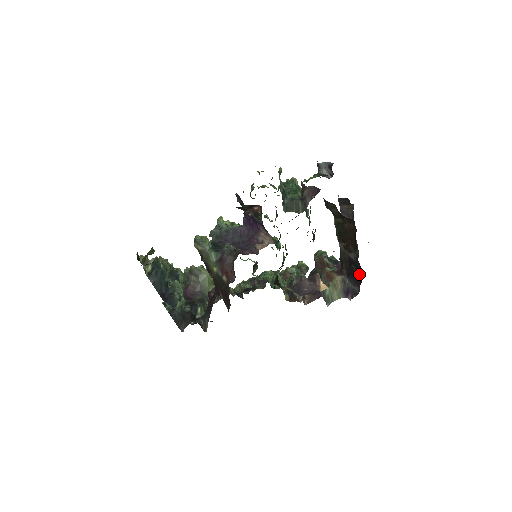
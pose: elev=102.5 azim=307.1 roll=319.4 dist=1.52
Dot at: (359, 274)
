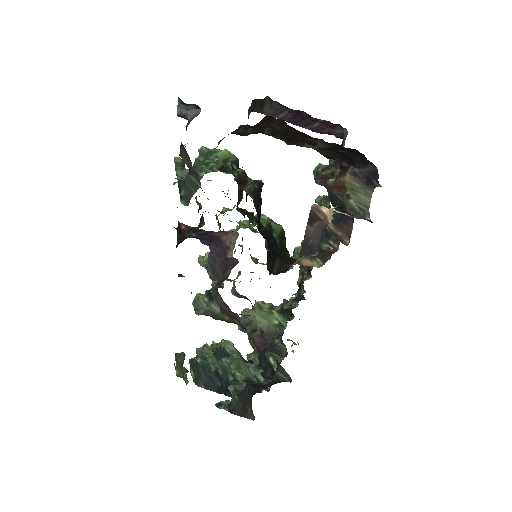
Dot at: (353, 151)
